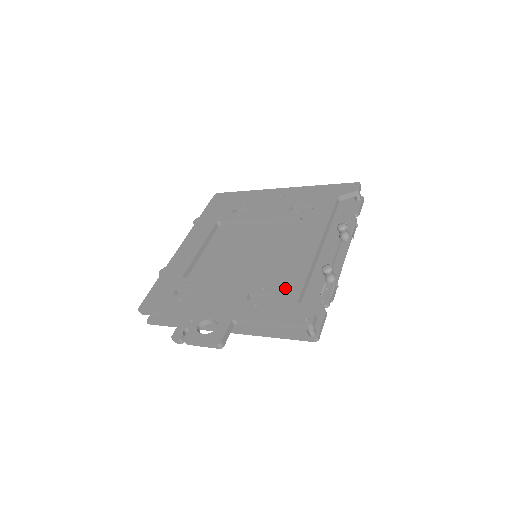
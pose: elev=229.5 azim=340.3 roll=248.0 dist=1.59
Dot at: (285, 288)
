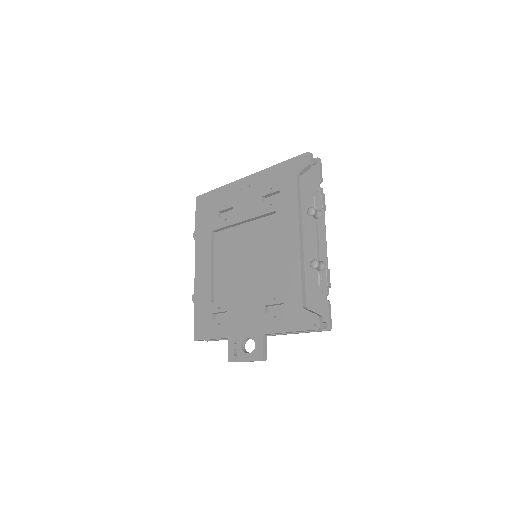
Dot at: (289, 295)
